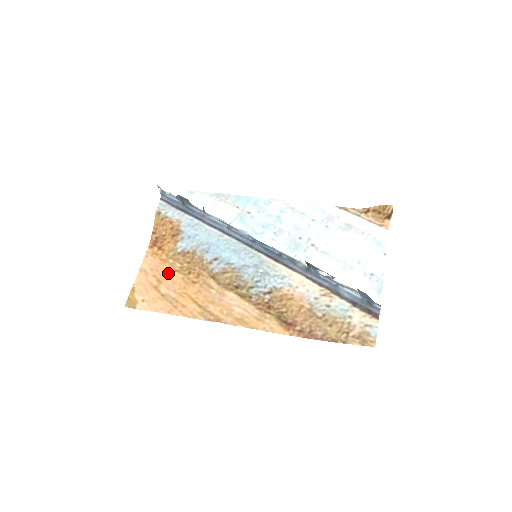
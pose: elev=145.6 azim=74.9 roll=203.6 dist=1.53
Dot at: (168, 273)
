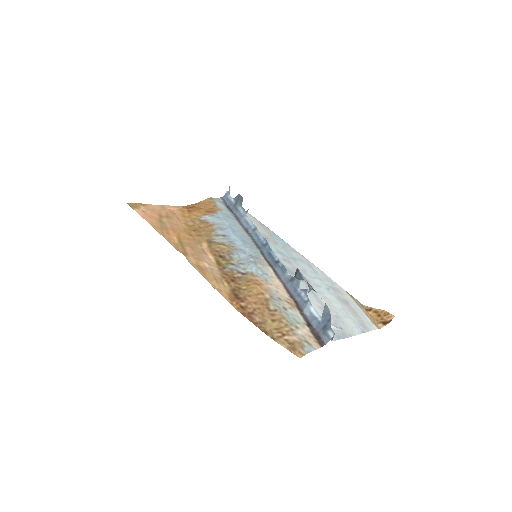
Dot at: (179, 220)
